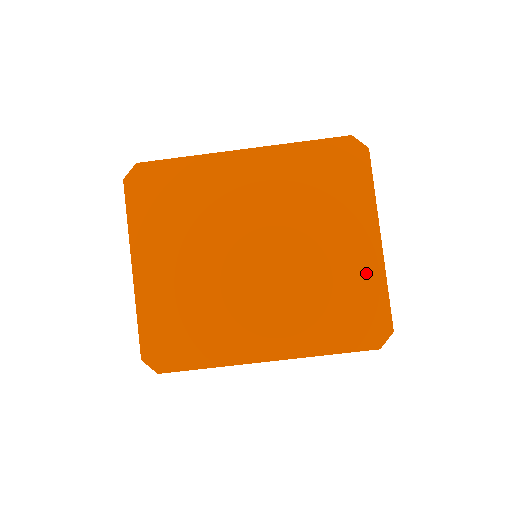
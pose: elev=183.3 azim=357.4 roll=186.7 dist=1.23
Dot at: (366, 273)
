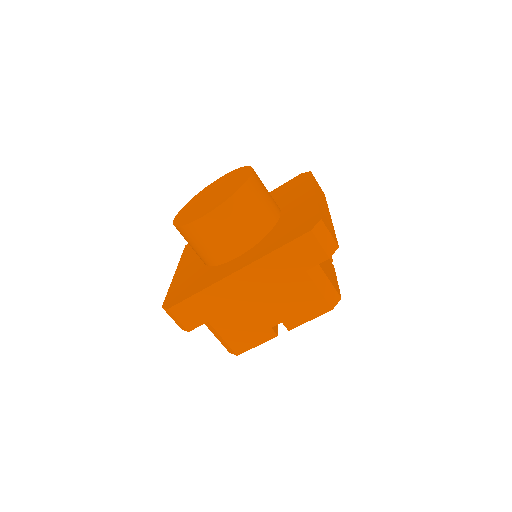
Dot at: (305, 208)
